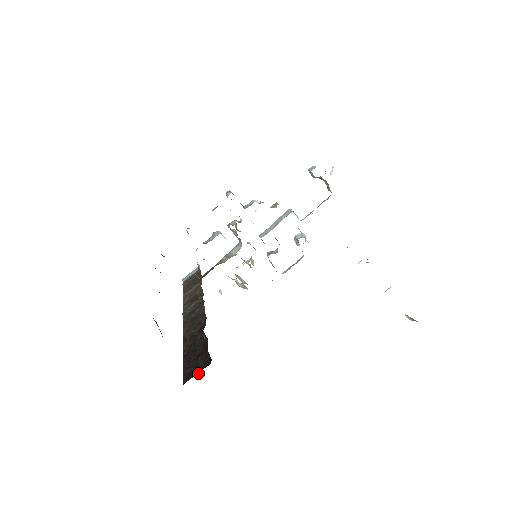
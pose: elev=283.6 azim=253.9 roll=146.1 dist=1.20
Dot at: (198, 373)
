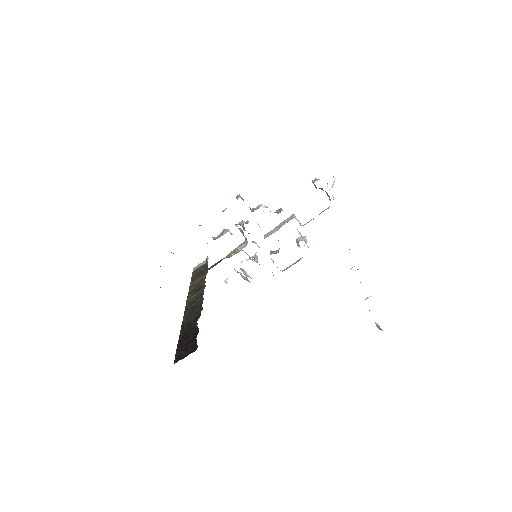
Dot at: (186, 356)
